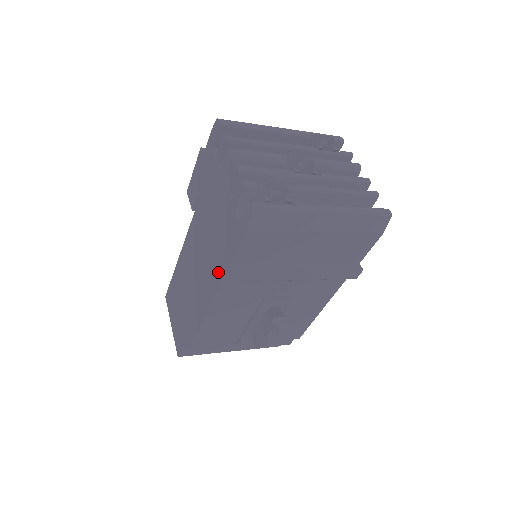
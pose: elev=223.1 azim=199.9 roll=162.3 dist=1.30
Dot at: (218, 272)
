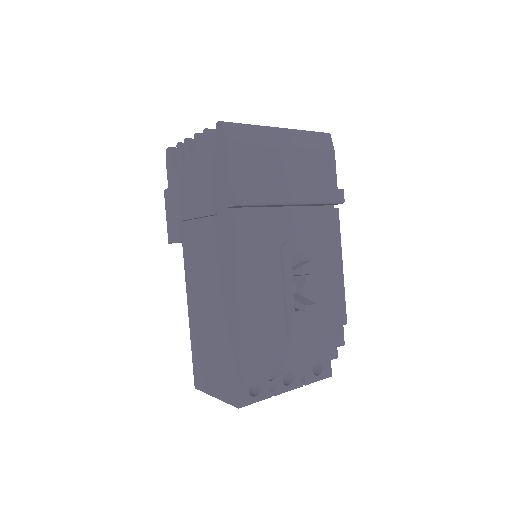
Dot at: (224, 219)
